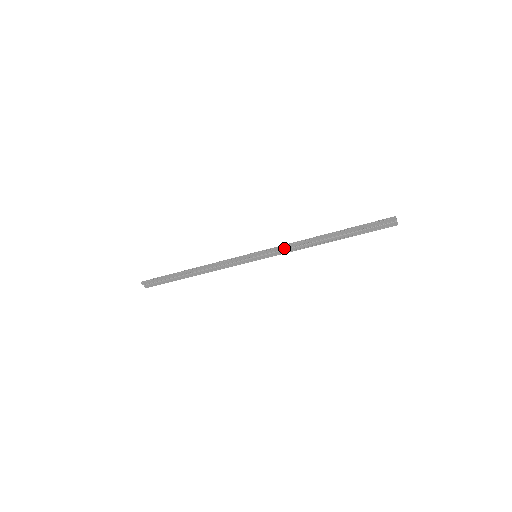
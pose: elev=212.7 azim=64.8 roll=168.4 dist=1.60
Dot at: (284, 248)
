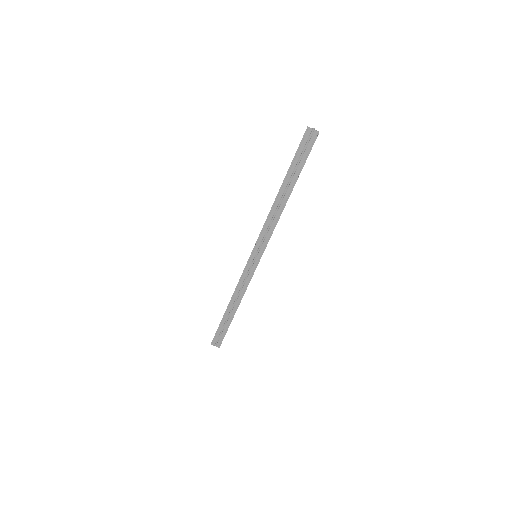
Dot at: (265, 231)
